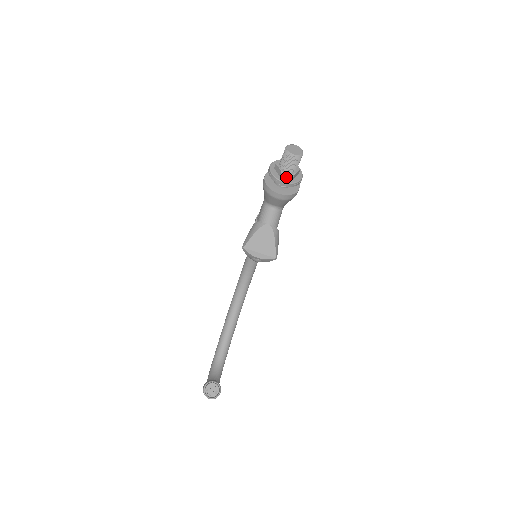
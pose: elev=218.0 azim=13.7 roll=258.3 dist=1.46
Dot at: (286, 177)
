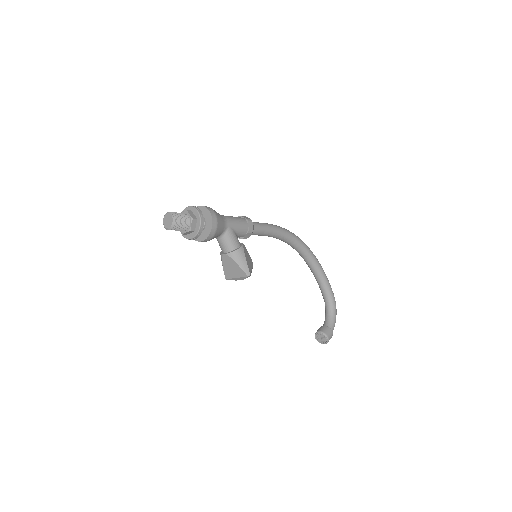
Dot at: (189, 233)
